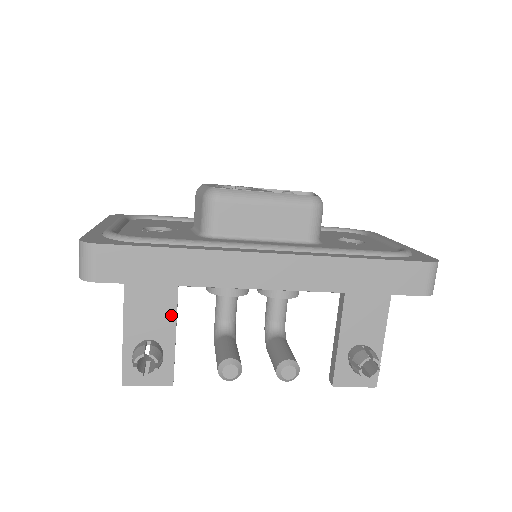
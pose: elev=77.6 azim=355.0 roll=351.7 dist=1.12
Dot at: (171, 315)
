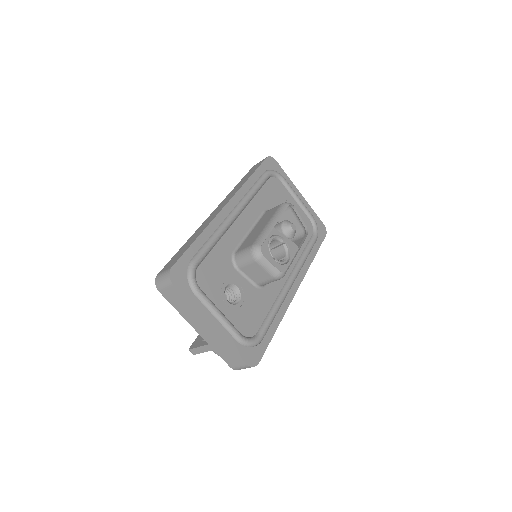
Dot at: occluded
